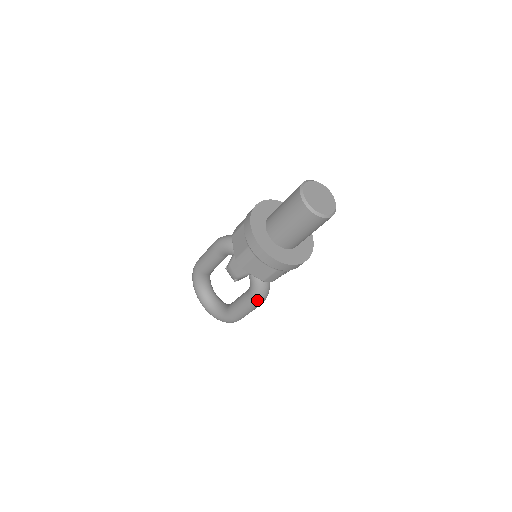
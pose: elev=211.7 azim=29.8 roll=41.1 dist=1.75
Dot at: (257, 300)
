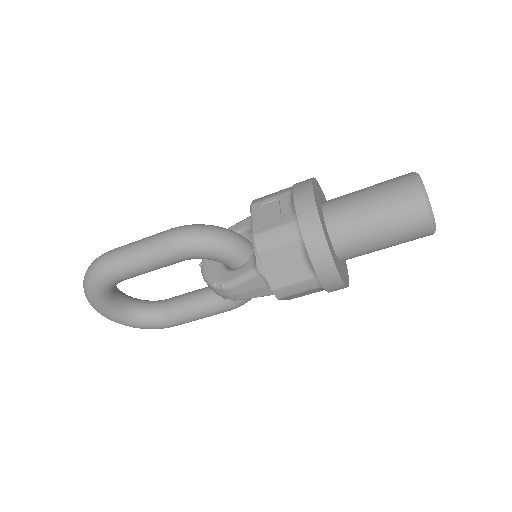
Dot at: occluded
